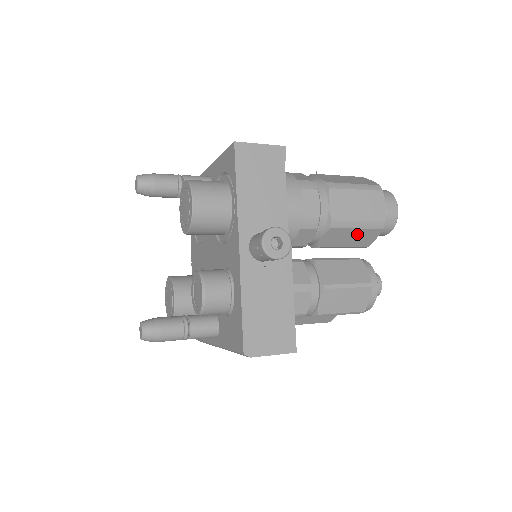
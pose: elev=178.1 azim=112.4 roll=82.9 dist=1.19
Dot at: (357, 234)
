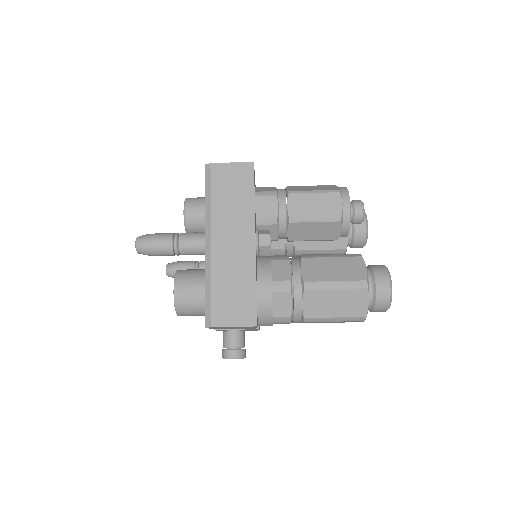
Dot at: occluded
